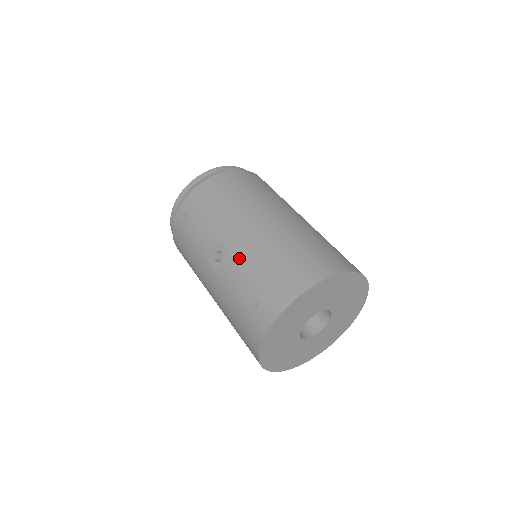
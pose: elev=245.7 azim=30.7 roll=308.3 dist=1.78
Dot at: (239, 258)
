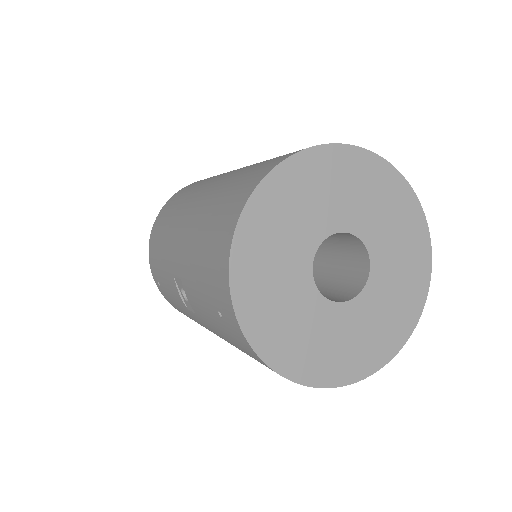
Dot at: (186, 277)
